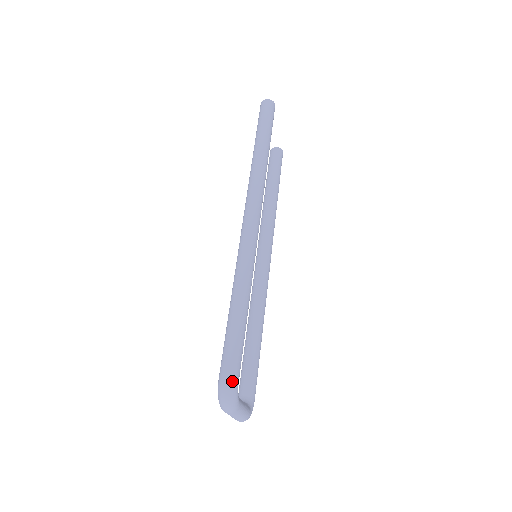
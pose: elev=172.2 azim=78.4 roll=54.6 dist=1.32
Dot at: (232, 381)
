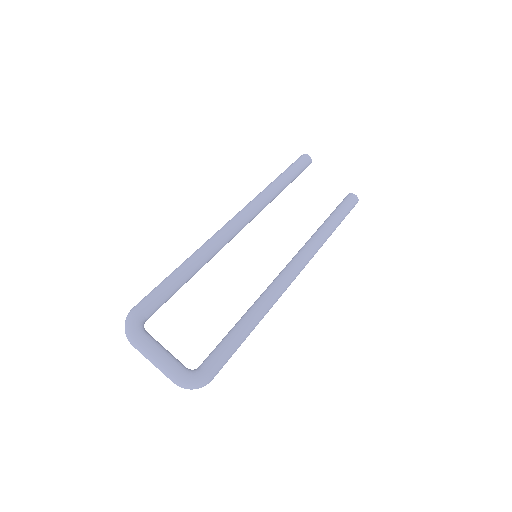
Dot at: (133, 309)
